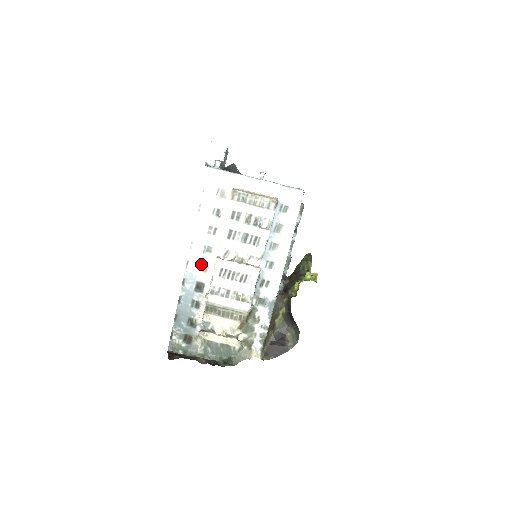
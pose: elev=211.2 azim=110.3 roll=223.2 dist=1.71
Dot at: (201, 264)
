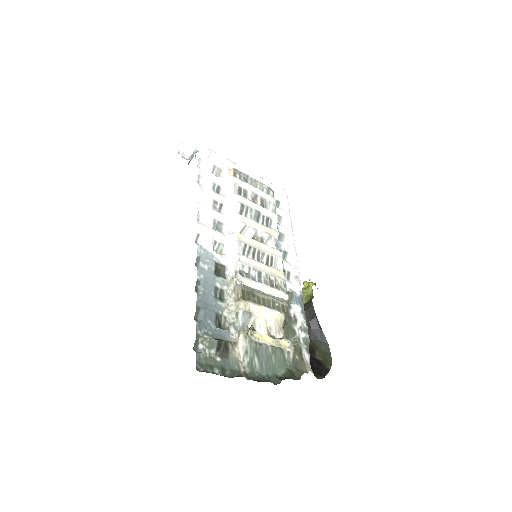
Dot at: (215, 241)
